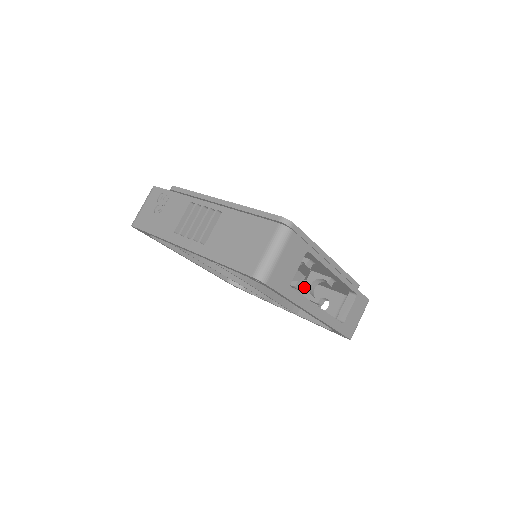
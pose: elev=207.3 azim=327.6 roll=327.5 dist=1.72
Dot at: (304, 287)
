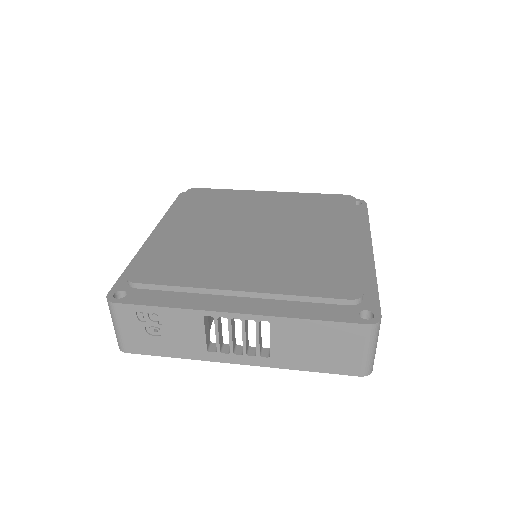
Dot at: occluded
